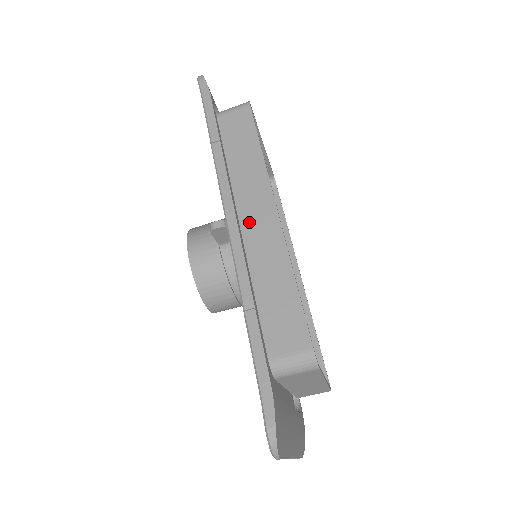
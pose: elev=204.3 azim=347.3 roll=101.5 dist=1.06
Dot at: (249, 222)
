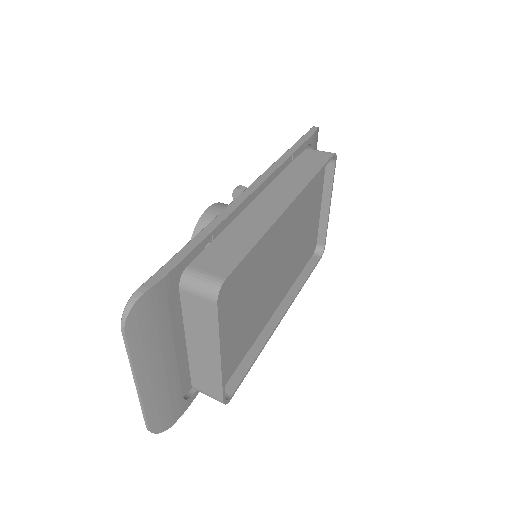
Dot at: (264, 199)
